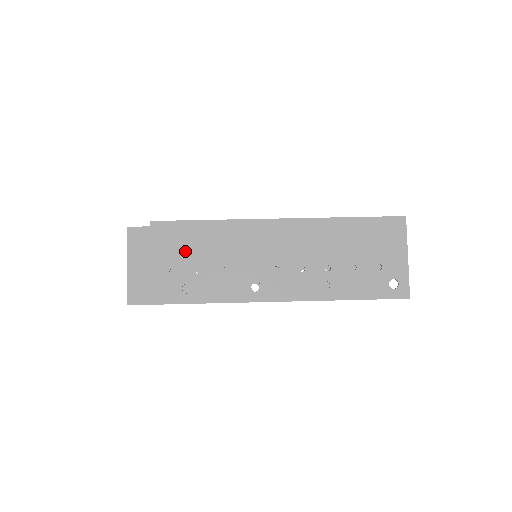
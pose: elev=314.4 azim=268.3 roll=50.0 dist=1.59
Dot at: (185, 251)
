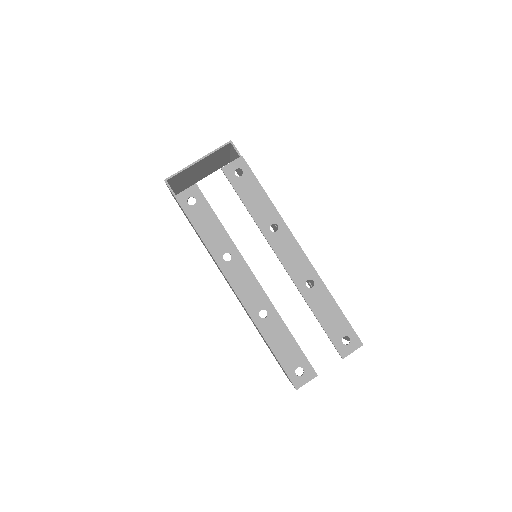
Dot at: occluded
